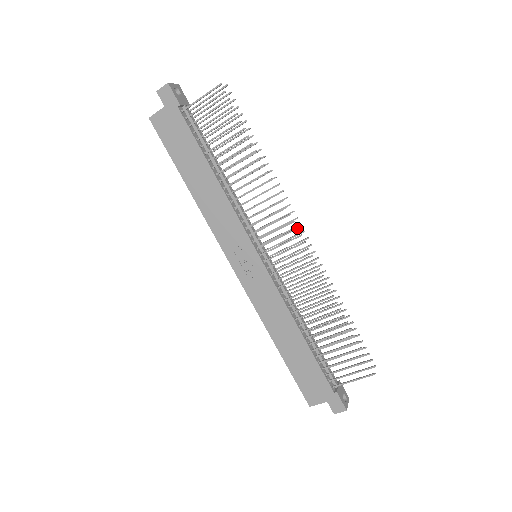
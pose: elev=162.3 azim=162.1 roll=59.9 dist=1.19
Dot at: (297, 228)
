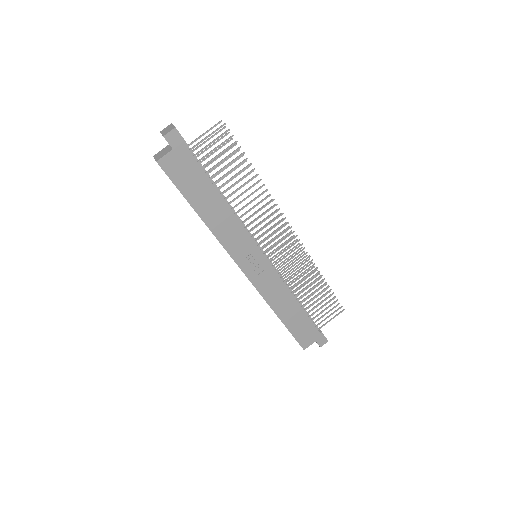
Dot at: (291, 227)
